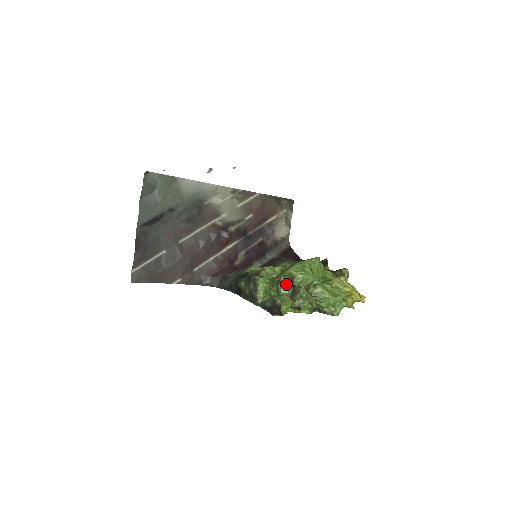
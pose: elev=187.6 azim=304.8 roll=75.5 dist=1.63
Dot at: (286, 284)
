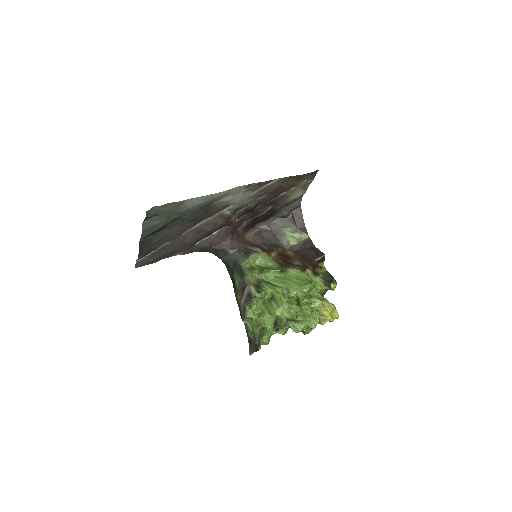
Dot at: (266, 341)
